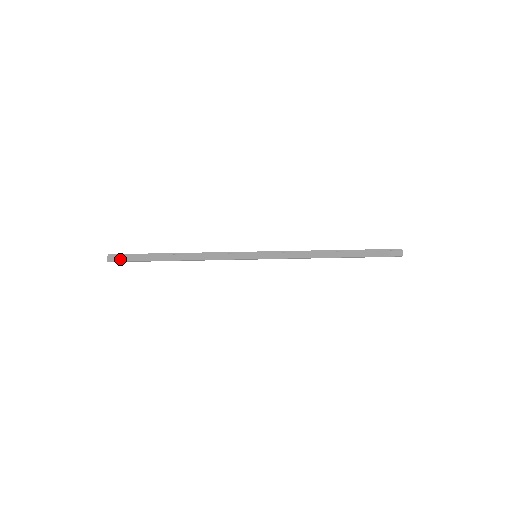
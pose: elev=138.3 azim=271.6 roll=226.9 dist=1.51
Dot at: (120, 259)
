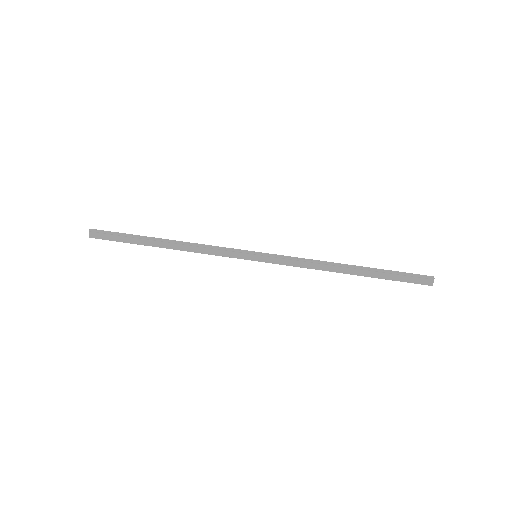
Dot at: (103, 237)
